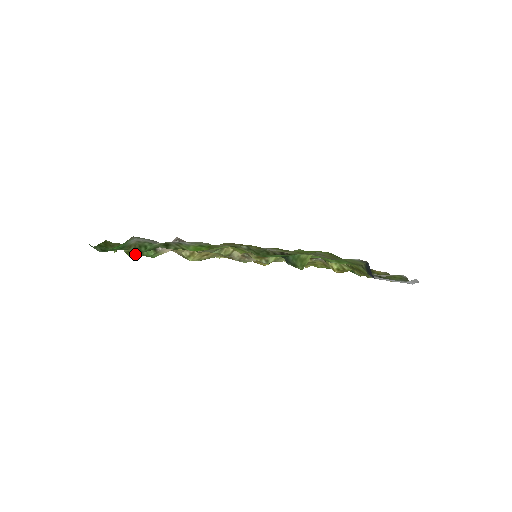
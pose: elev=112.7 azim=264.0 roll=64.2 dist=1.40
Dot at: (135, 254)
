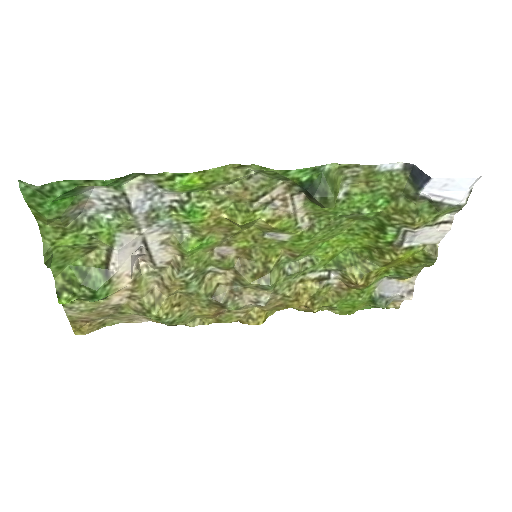
Dot at: (72, 295)
